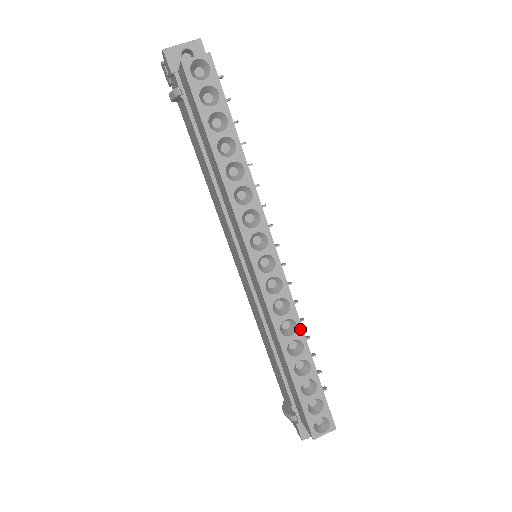
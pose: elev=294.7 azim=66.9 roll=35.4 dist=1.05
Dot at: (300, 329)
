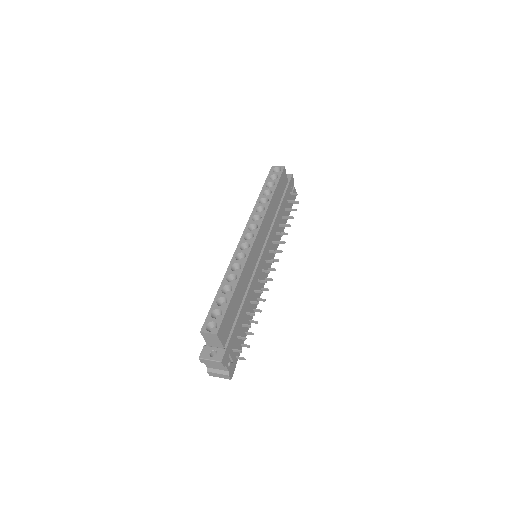
Dot at: (241, 270)
